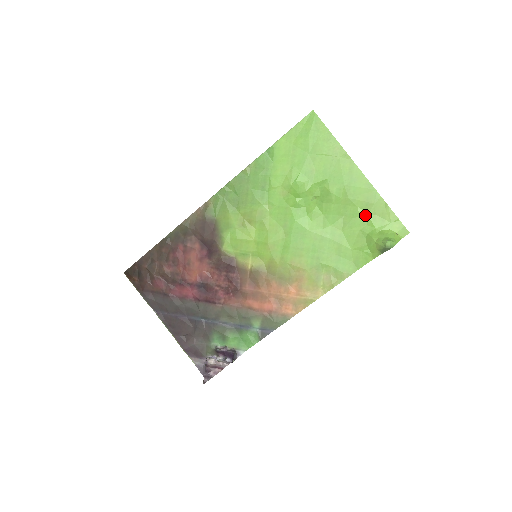
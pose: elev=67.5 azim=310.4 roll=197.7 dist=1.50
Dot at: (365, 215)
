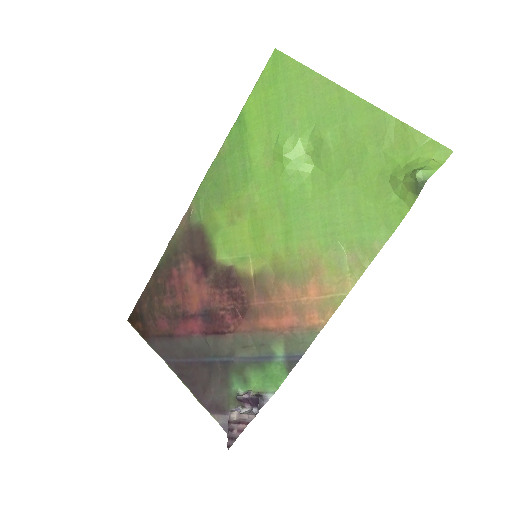
Dot at: (378, 151)
